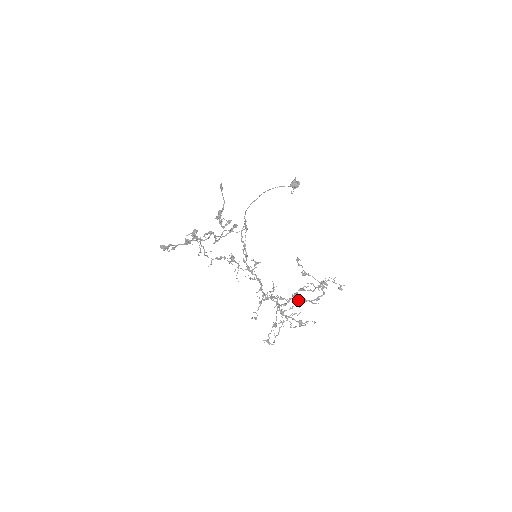
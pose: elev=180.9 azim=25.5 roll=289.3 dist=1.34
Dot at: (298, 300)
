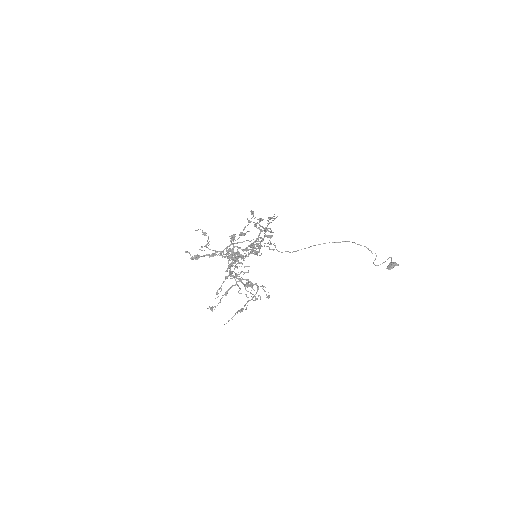
Dot at: (239, 248)
